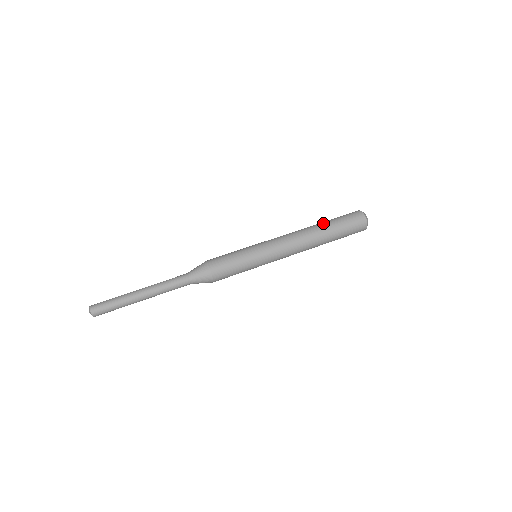
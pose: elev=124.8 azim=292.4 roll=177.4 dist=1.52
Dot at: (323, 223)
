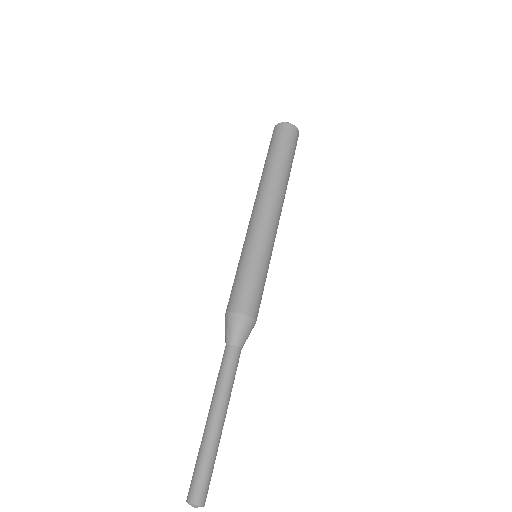
Dot at: (268, 165)
